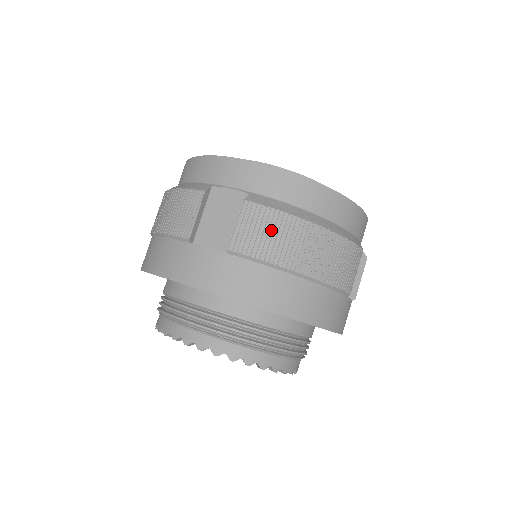
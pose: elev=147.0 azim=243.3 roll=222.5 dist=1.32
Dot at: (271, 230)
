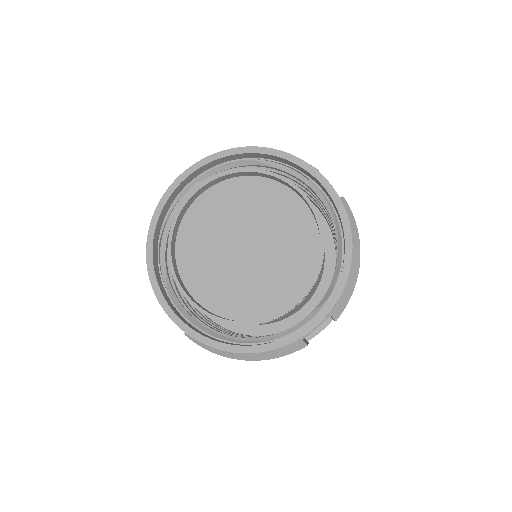
Dot at: occluded
